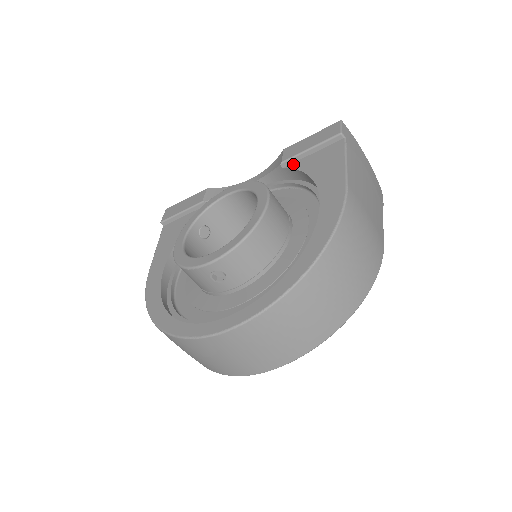
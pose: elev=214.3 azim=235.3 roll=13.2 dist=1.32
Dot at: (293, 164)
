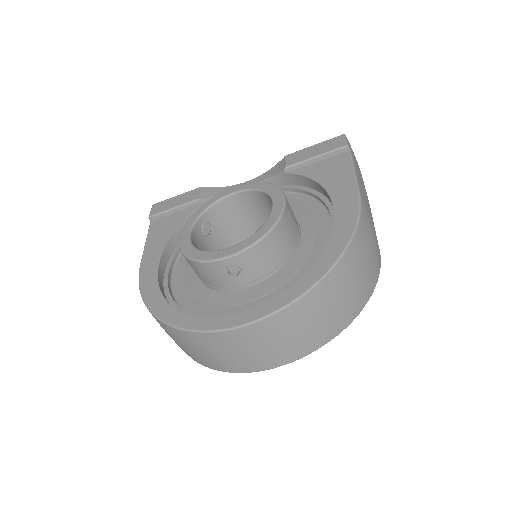
Dot at: (297, 170)
